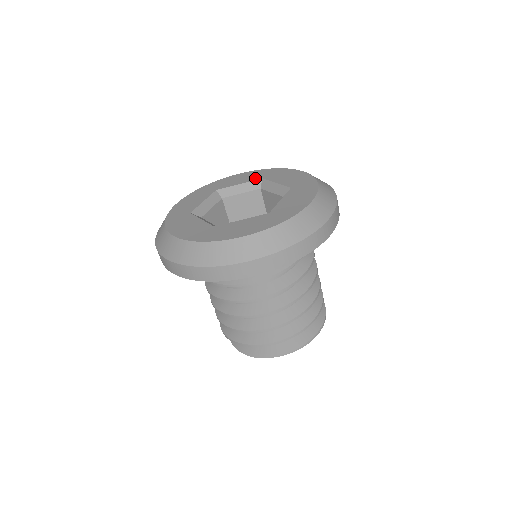
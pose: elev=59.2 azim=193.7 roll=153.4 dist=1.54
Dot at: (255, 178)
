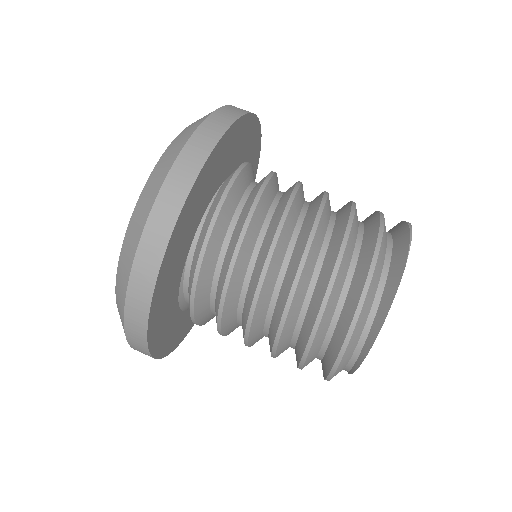
Dot at: occluded
